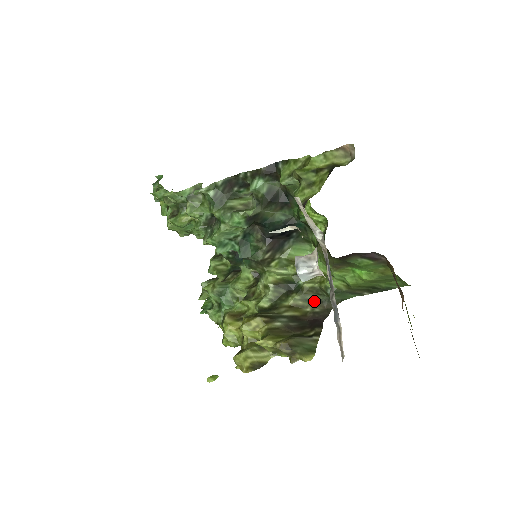
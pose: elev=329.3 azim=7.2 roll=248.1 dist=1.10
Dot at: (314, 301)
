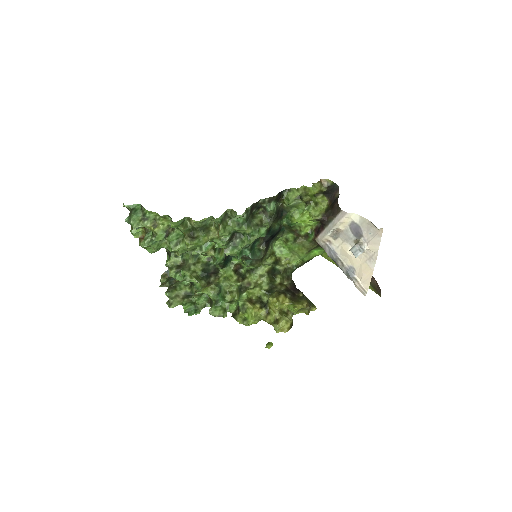
Dot at: (287, 277)
